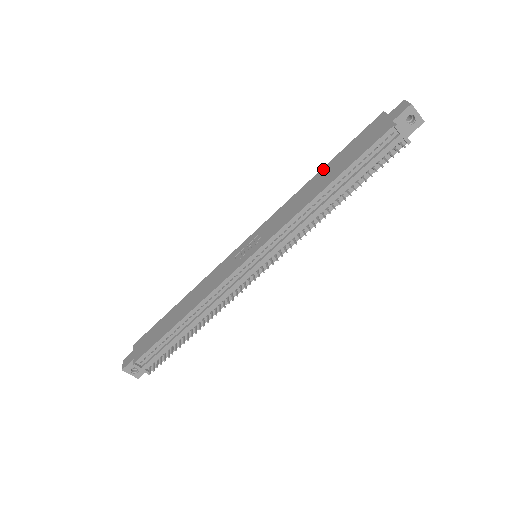
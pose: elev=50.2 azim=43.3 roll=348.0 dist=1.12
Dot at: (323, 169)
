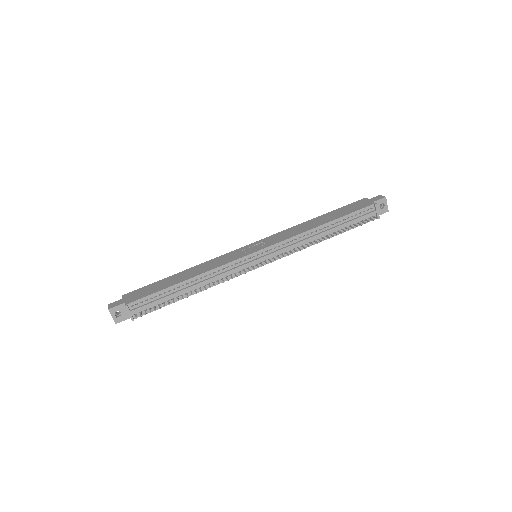
Dot at: (319, 216)
